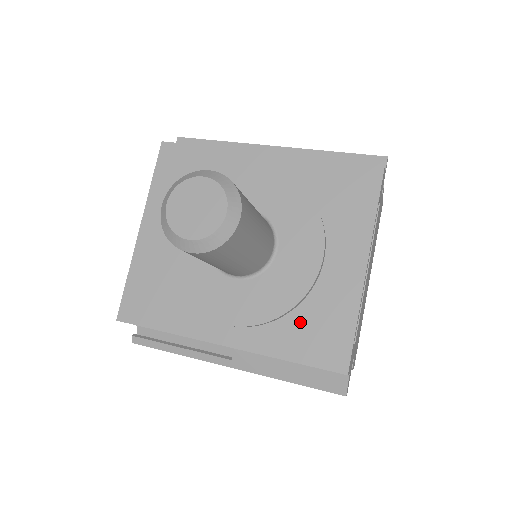
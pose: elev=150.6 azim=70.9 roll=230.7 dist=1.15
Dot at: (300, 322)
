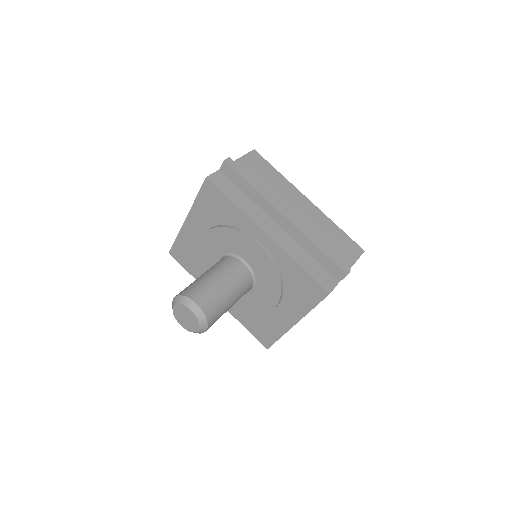
Dot at: (255, 319)
